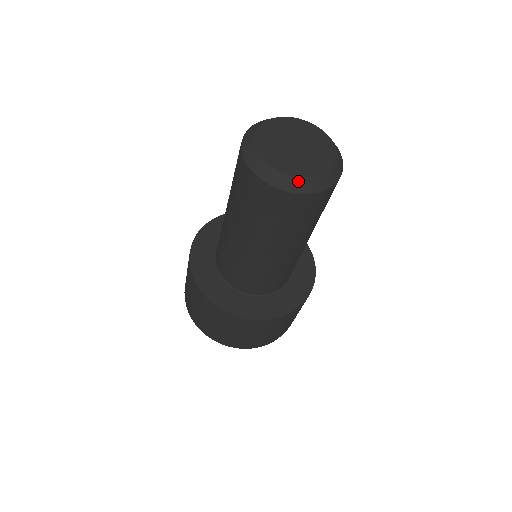
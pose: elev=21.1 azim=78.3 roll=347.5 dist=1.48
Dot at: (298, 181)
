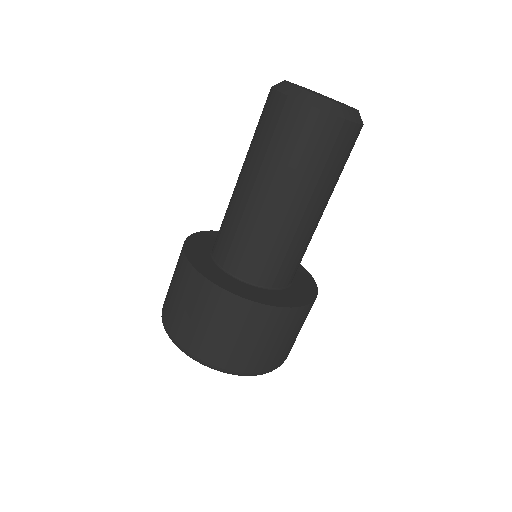
Dot at: (348, 111)
